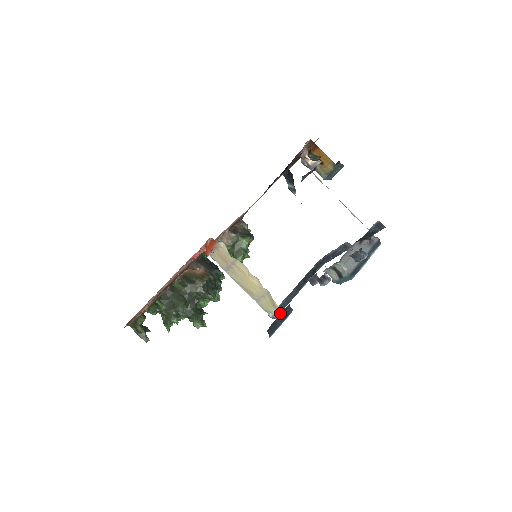
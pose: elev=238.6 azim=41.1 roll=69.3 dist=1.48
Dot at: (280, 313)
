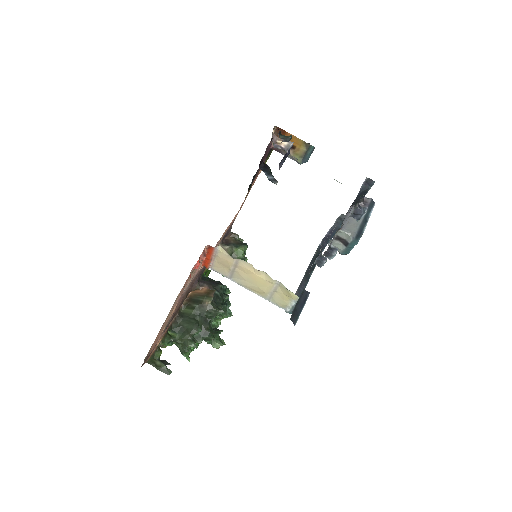
Dot at: occluded
